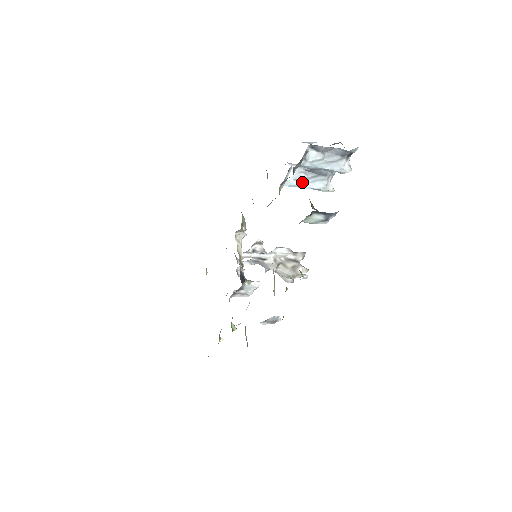
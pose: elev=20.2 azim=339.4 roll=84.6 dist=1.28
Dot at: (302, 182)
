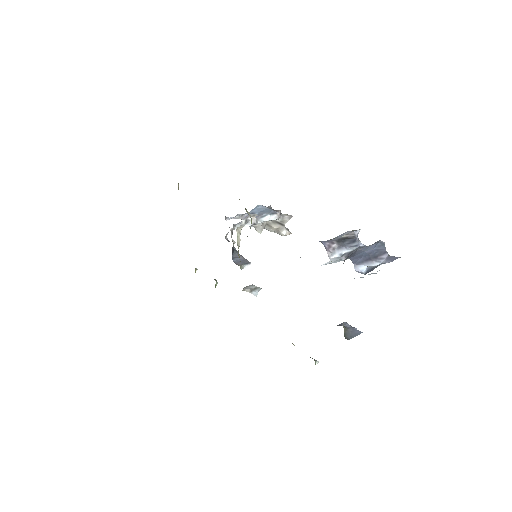
Dot at: occluded
